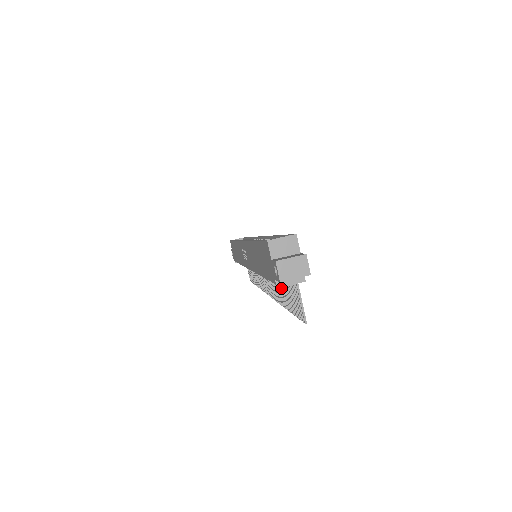
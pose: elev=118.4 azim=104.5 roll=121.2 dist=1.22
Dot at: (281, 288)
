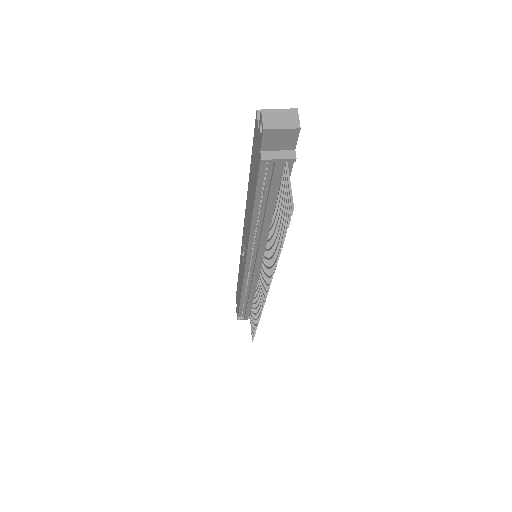
Dot at: (275, 237)
